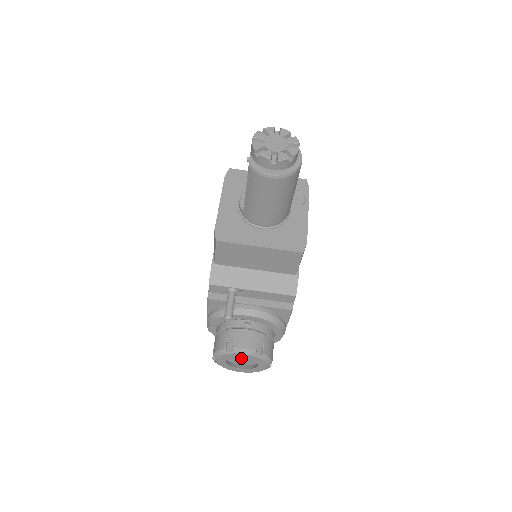
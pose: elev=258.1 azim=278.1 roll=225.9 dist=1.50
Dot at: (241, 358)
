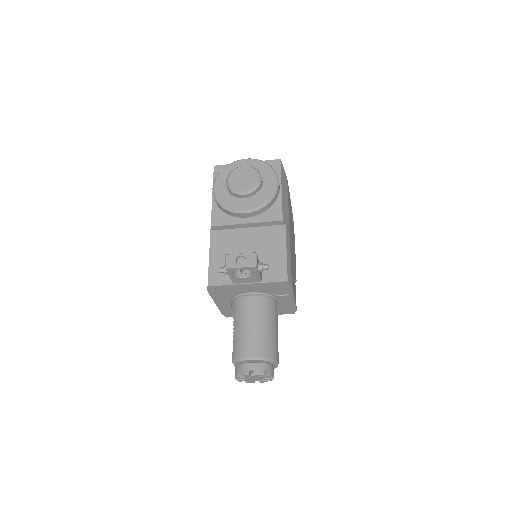
Dot at: occluded
